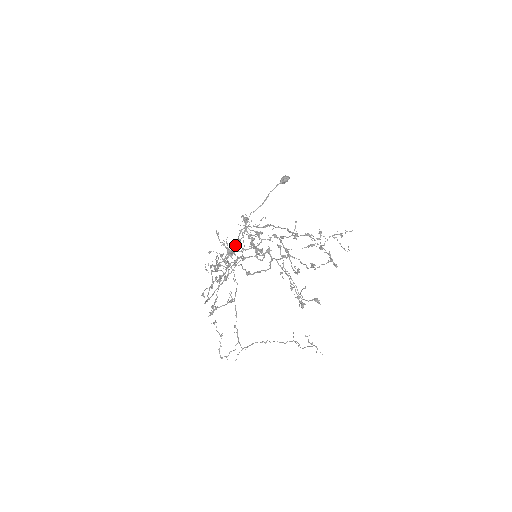
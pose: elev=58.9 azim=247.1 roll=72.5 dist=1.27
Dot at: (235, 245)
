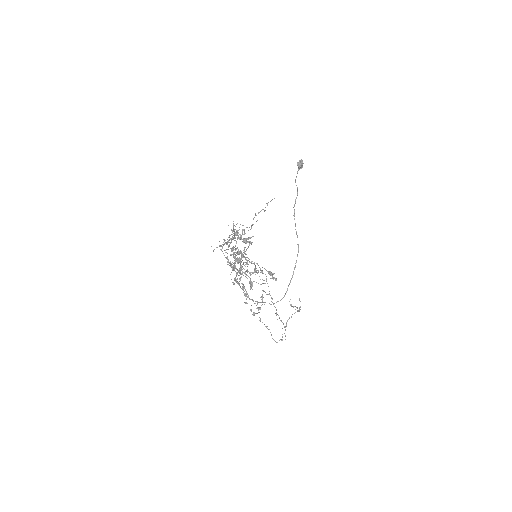
Dot at: (227, 262)
